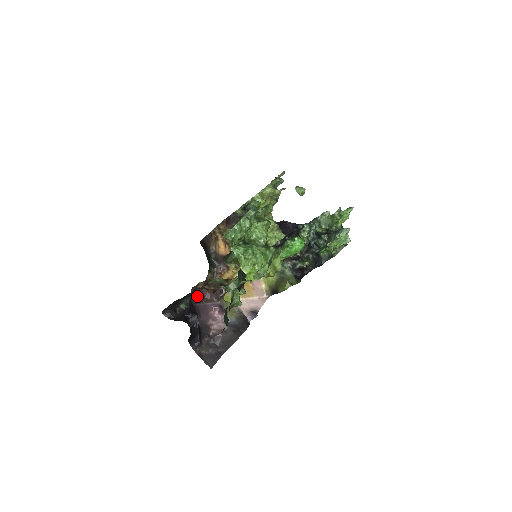
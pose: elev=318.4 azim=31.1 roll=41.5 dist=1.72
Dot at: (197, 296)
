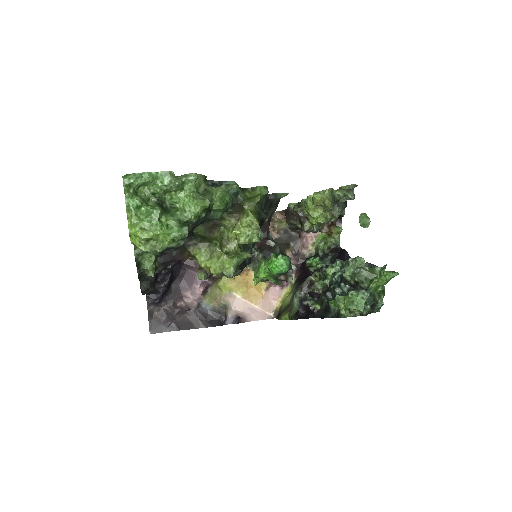
Dot at: (193, 261)
